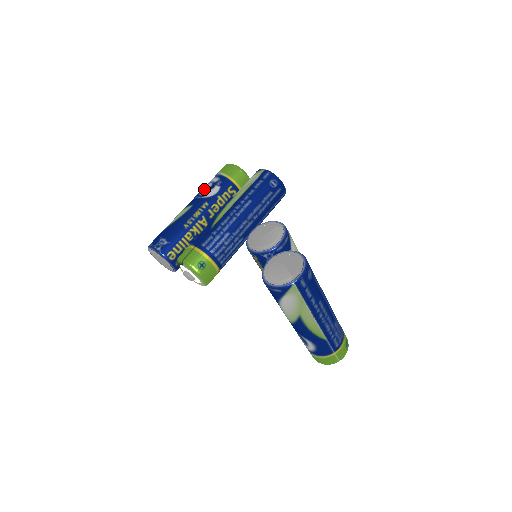
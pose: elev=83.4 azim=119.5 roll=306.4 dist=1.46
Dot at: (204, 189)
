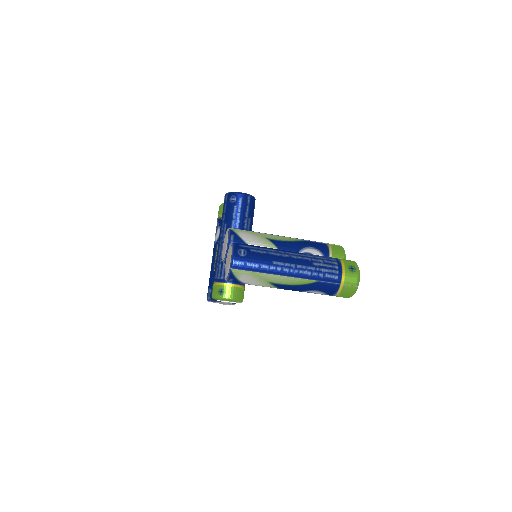
Dot at: occluded
